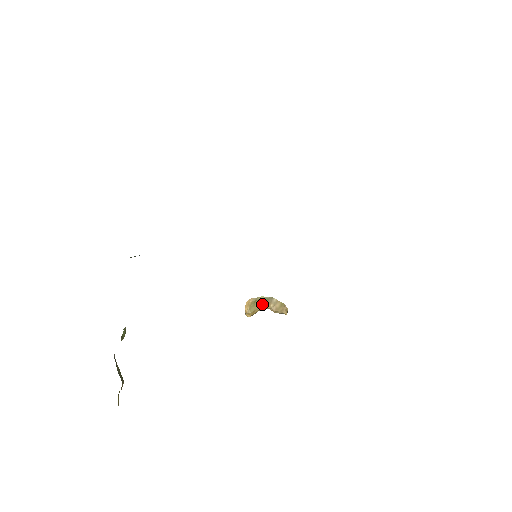
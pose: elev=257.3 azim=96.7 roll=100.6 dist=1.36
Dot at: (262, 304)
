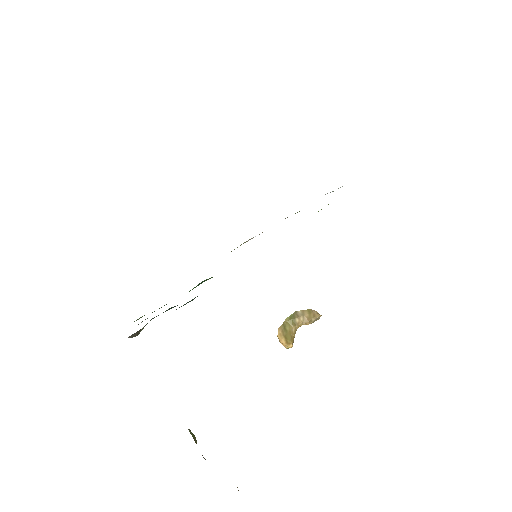
Dot at: (292, 325)
